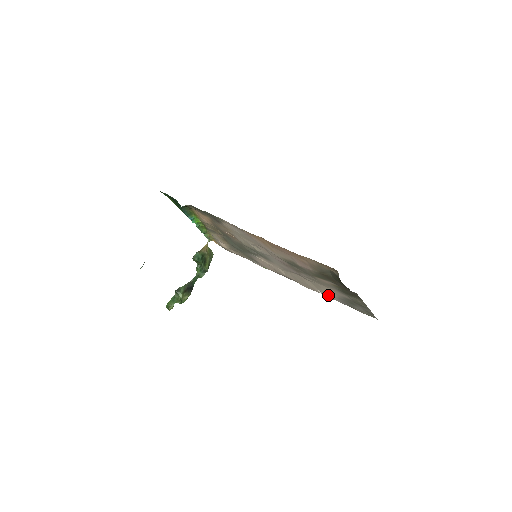
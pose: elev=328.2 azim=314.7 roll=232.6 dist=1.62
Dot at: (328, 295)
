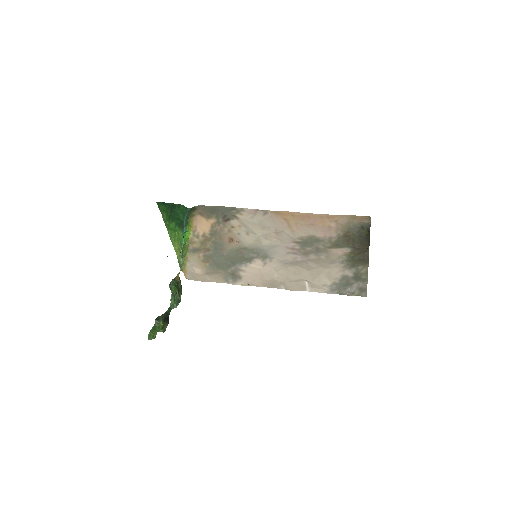
Dot at: (320, 286)
